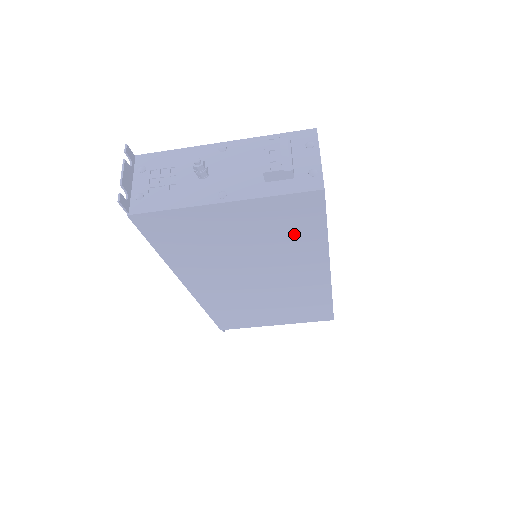
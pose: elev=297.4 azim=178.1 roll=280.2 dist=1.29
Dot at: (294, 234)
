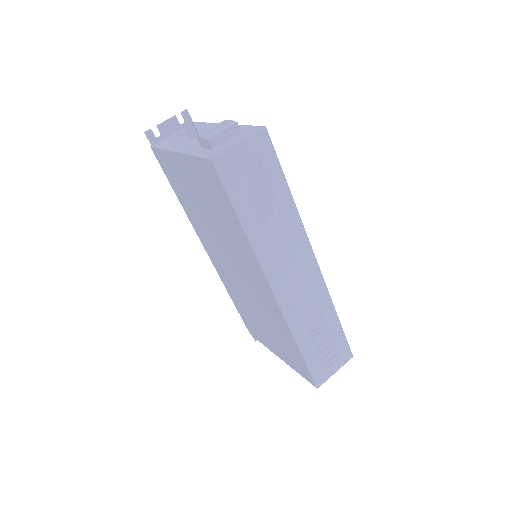
Dot at: (224, 214)
